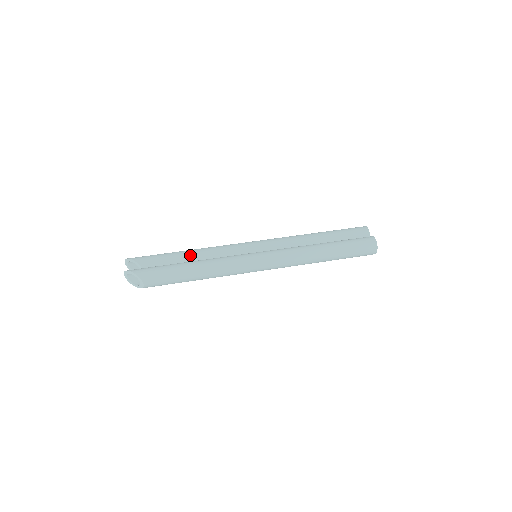
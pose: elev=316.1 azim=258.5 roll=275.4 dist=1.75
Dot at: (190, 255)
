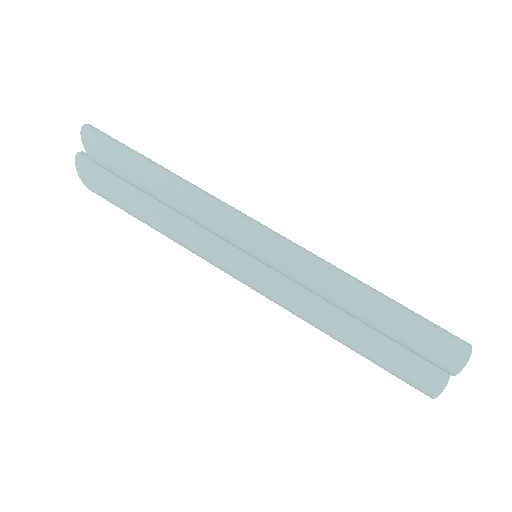
Dot at: (158, 198)
